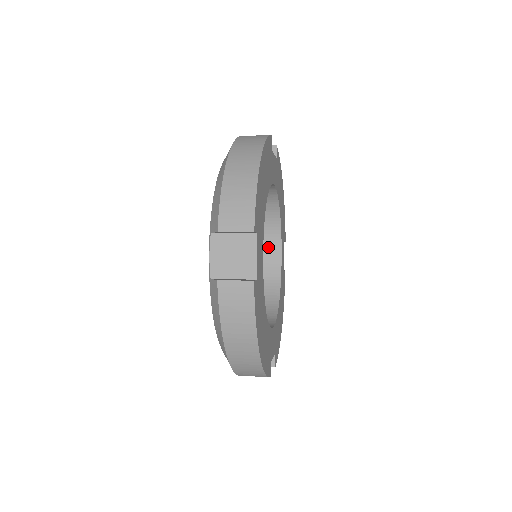
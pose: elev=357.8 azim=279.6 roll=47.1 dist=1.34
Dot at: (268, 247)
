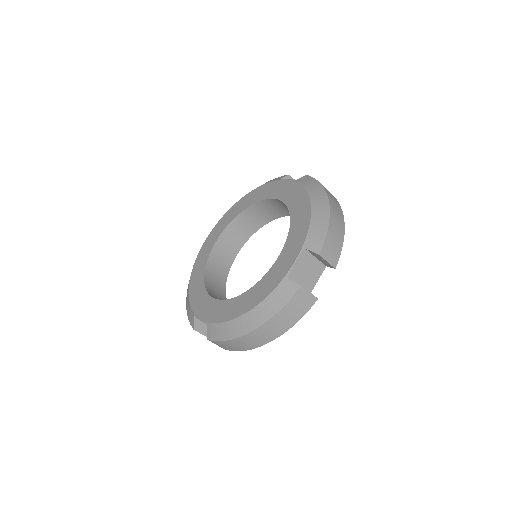
Dot at: occluded
